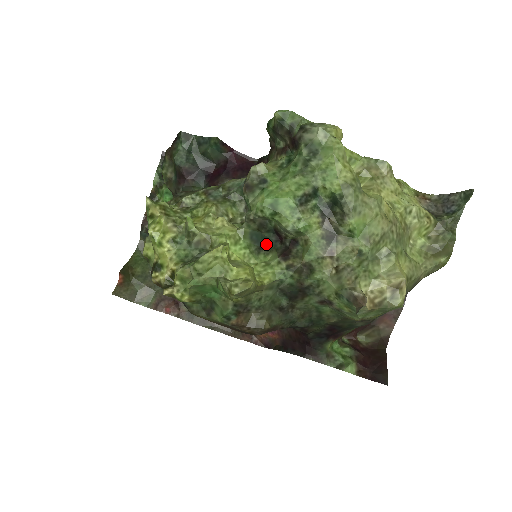
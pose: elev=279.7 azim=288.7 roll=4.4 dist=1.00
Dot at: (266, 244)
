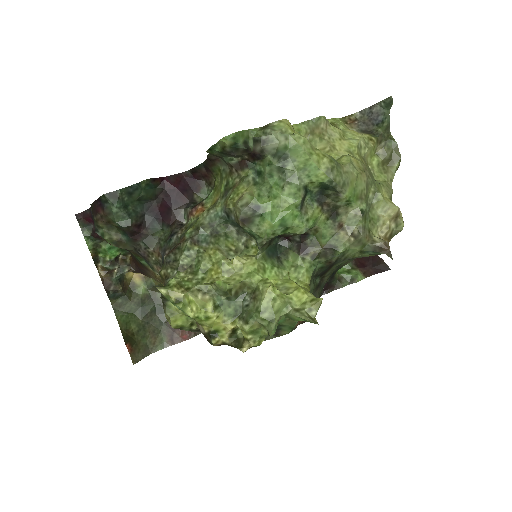
Dot at: (279, 250)
